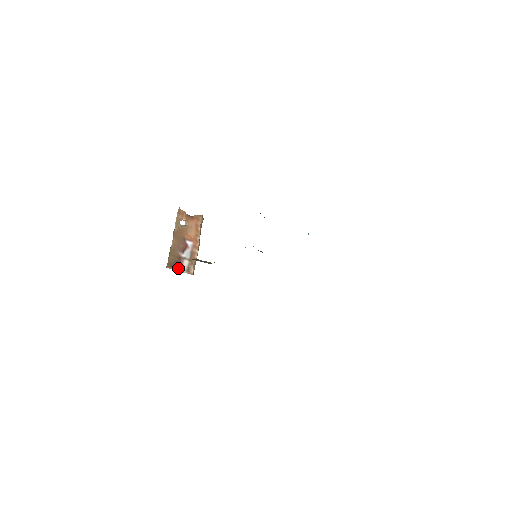
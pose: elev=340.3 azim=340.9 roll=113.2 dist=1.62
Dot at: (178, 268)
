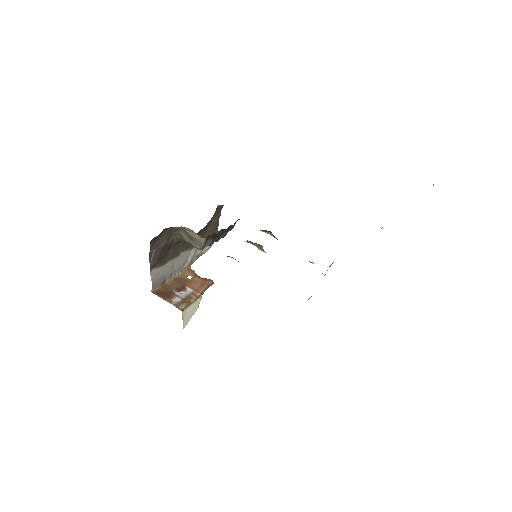
Dot at: (166, 299)
